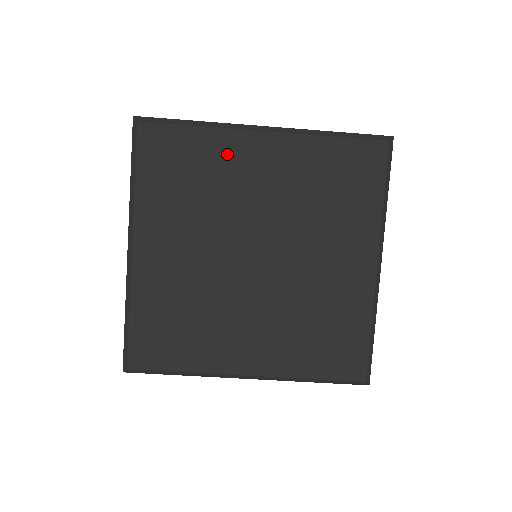
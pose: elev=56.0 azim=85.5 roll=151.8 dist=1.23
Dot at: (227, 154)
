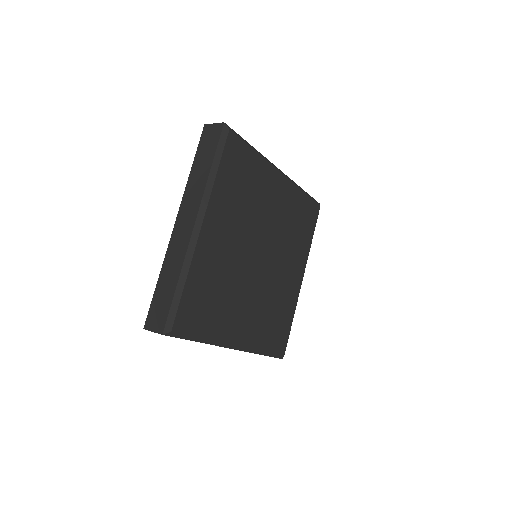
Dot at: (264, 179)
